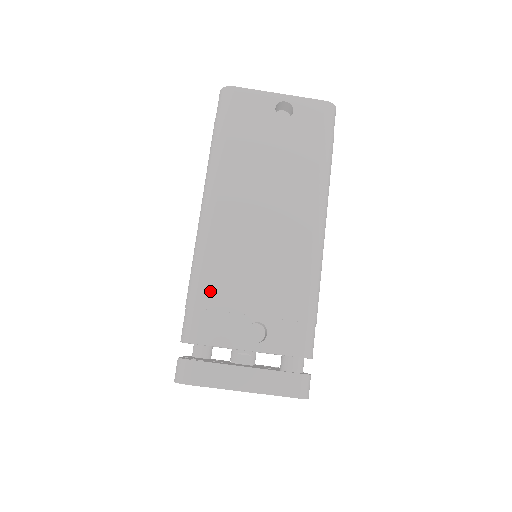
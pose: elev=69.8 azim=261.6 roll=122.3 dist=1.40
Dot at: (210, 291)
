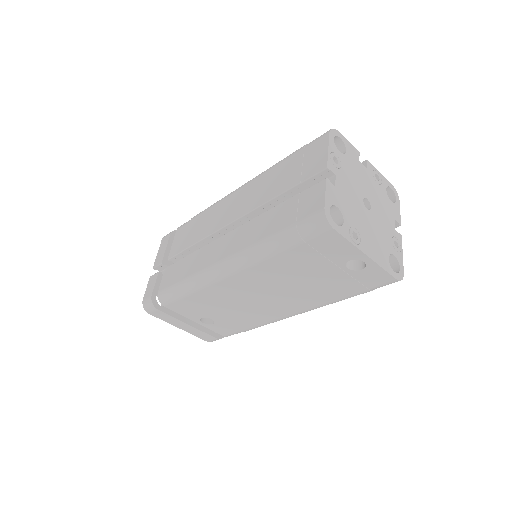
Dot at: (192, 299)
